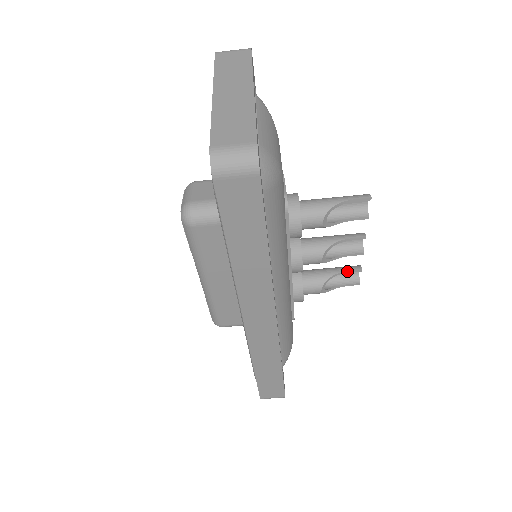
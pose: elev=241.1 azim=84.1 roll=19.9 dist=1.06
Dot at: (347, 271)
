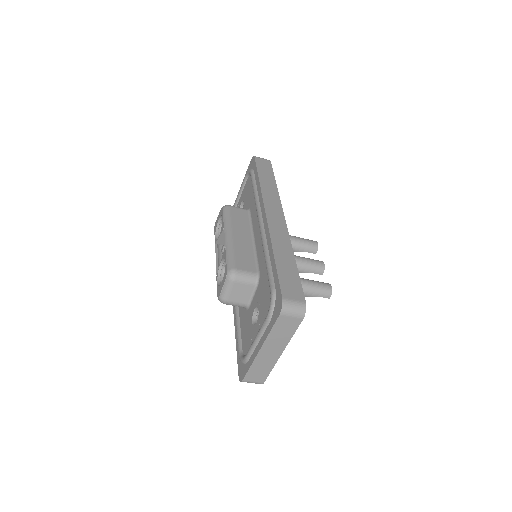
Dot at: occluded
